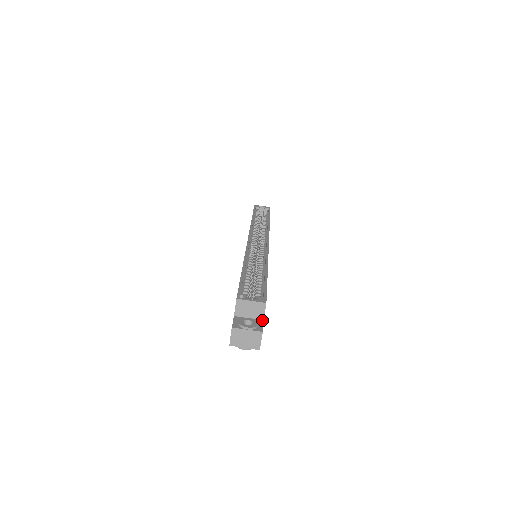
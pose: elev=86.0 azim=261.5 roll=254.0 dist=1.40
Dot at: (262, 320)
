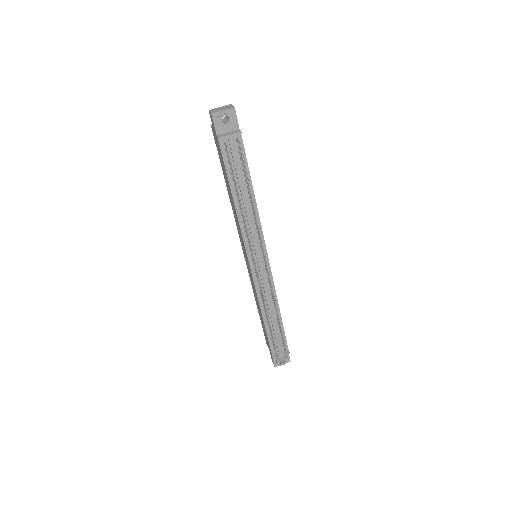
Dot at: occluded
